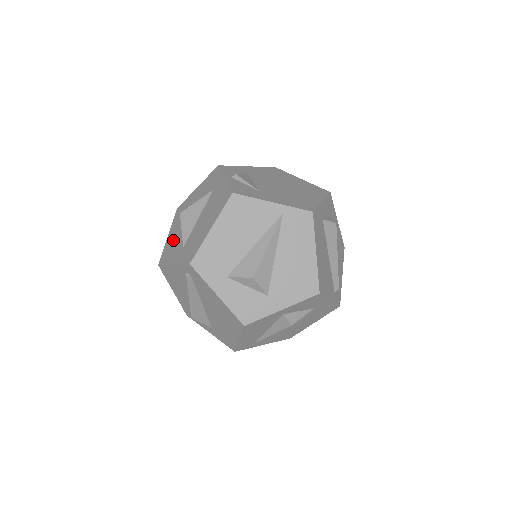
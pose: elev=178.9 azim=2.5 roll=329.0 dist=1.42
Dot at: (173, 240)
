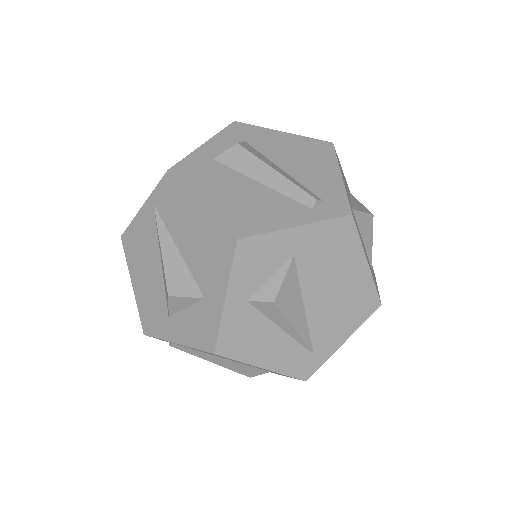
Dot at: occluded
